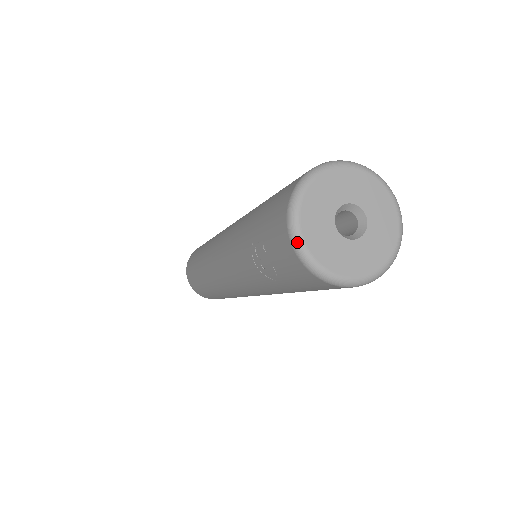
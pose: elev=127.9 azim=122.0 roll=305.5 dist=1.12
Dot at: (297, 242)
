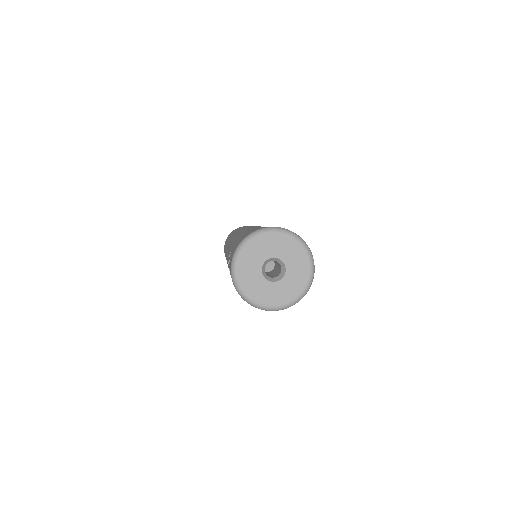
Dot at: (233, 267)
